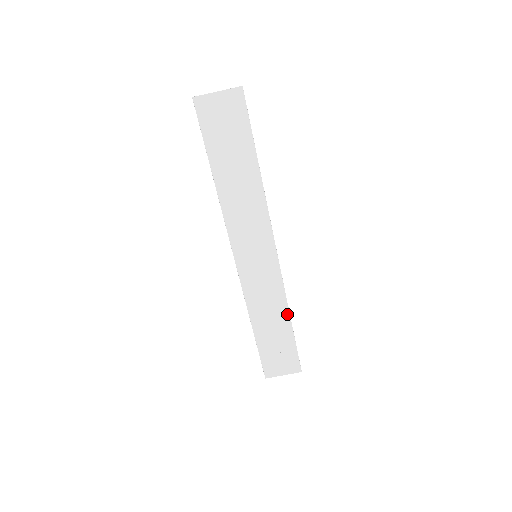
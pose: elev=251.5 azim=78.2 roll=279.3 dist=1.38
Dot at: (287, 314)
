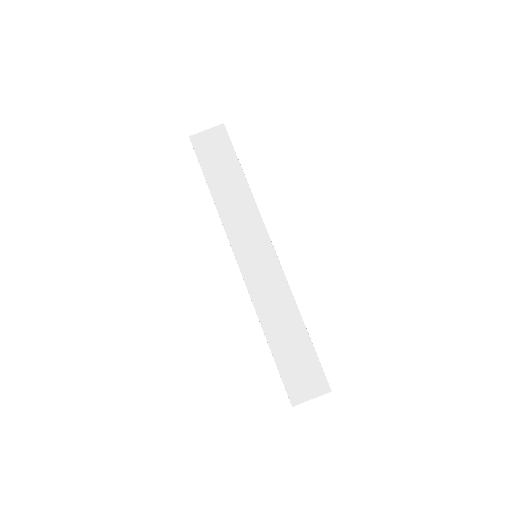
Dot at: (298, 315)
